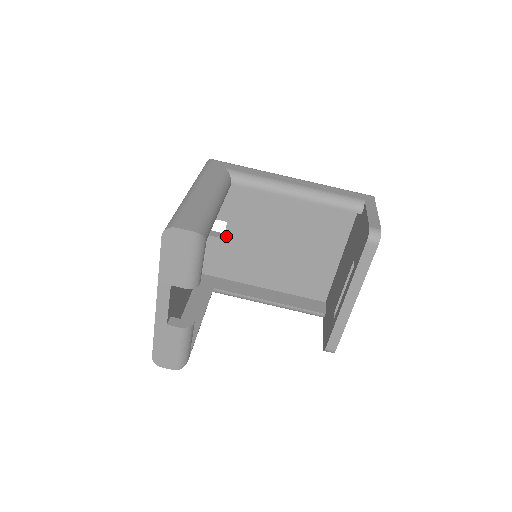
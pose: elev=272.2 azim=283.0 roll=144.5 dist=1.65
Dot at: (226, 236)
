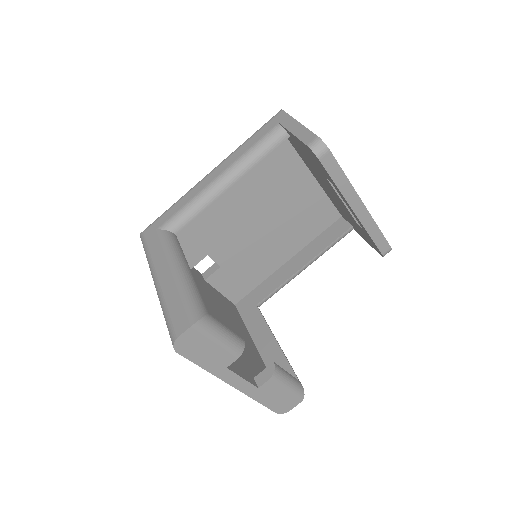
Dot at: (219, 264)
